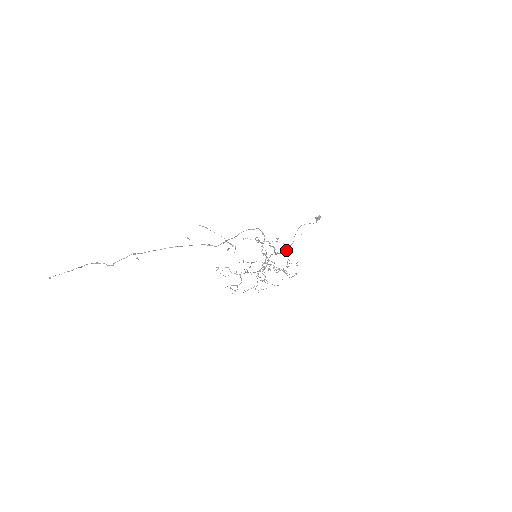
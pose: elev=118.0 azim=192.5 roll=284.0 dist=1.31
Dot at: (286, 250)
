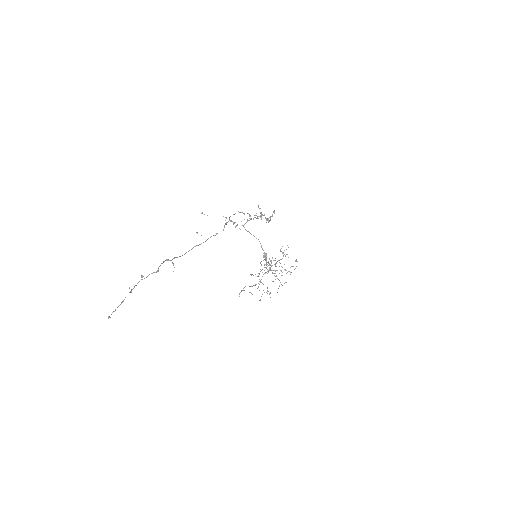
Dot at: occluded
